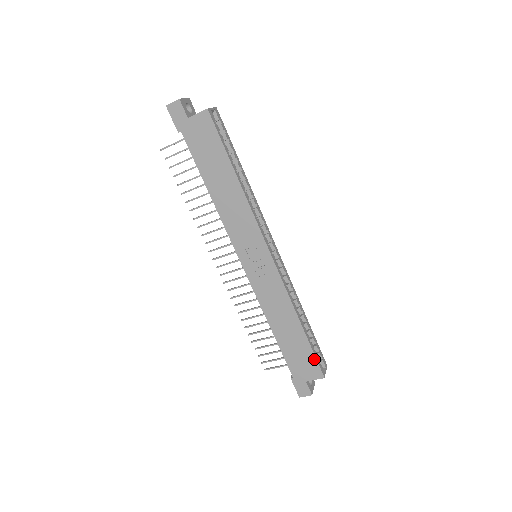
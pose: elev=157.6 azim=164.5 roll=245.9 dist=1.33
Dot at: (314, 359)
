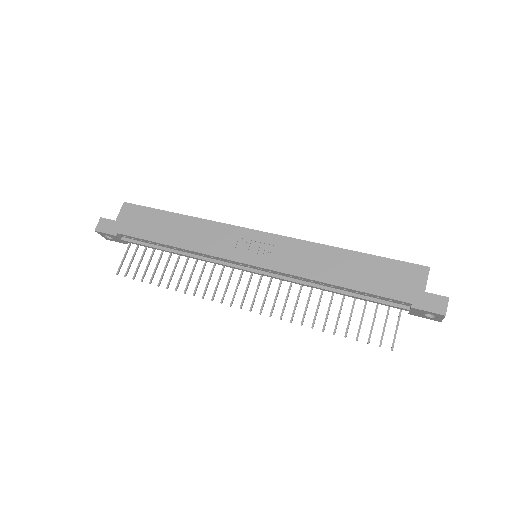
Dot at: (398, 263)
